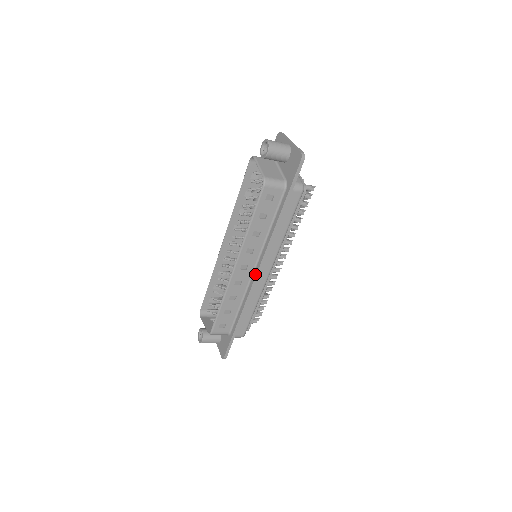
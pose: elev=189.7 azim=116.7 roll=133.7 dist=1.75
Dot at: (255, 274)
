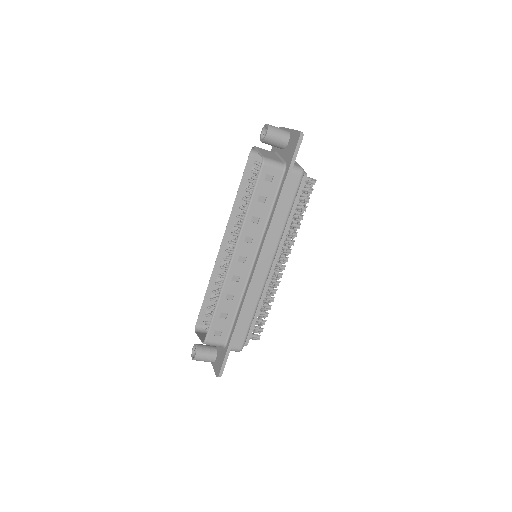
Dot at: (254, 268)
